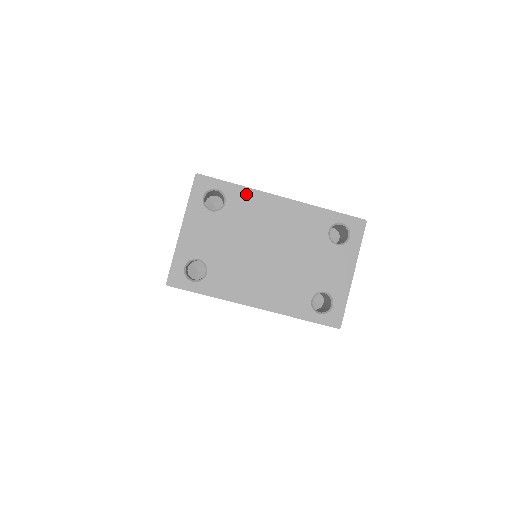
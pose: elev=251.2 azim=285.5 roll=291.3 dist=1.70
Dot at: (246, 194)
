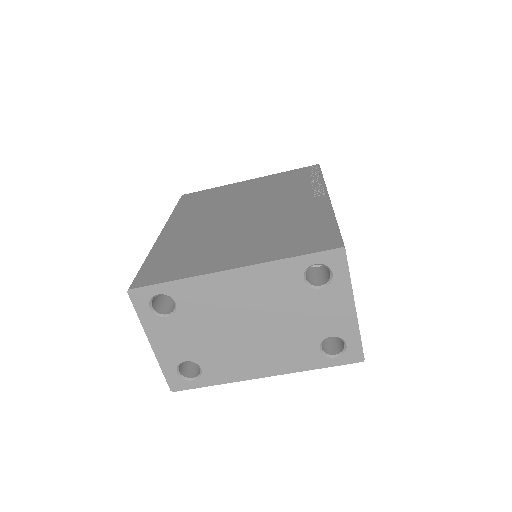
Dot at: (190, 285)
